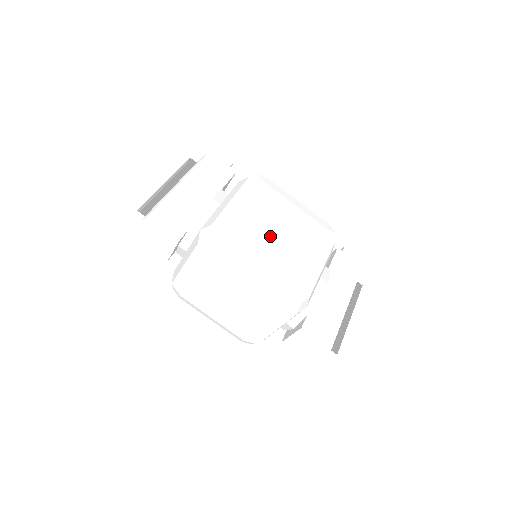
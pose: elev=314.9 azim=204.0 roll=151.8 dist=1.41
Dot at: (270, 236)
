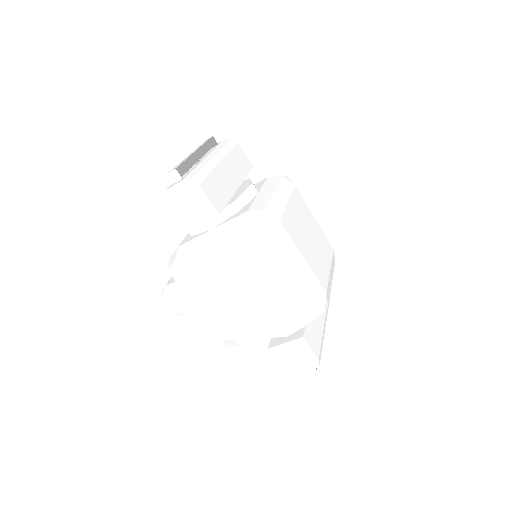
Dot at: (305, 239)
